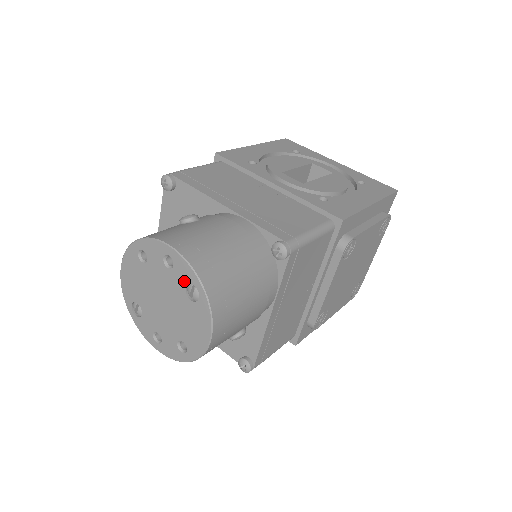
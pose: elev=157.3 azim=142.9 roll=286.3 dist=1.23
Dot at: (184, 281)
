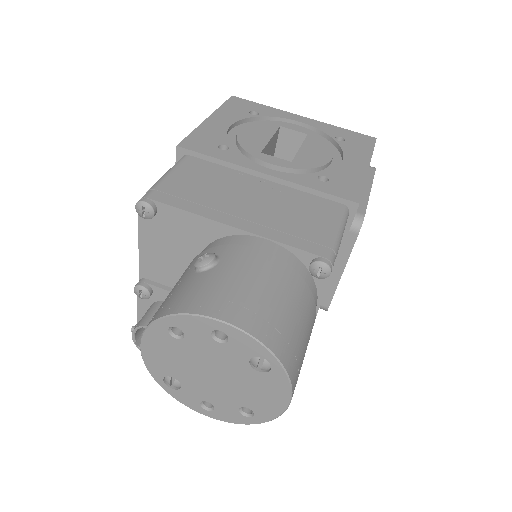
Dot at: (247, 354)
